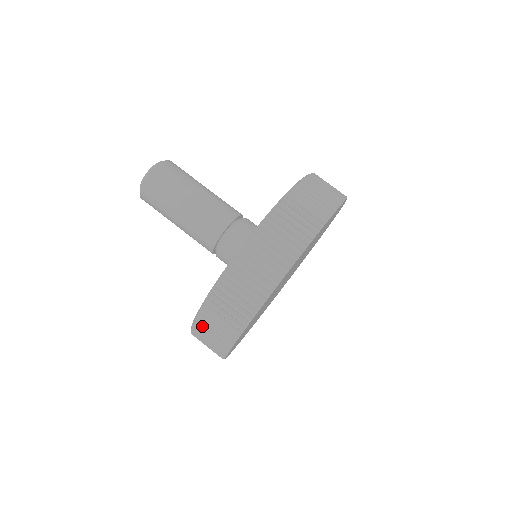
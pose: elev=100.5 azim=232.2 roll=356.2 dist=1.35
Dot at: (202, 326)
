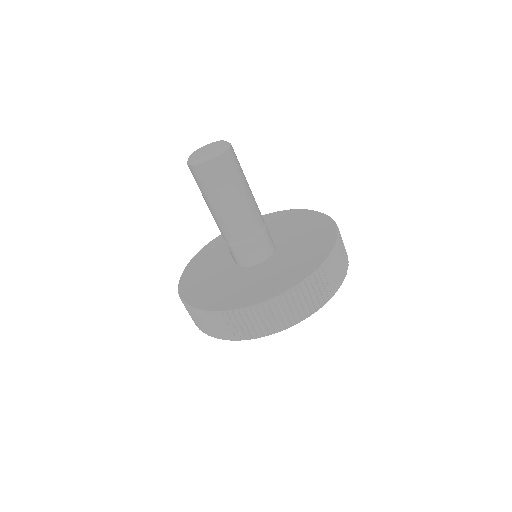
Dot at: (209, 319)
